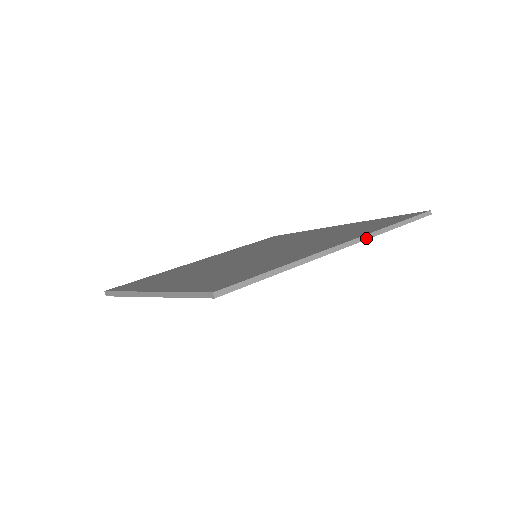
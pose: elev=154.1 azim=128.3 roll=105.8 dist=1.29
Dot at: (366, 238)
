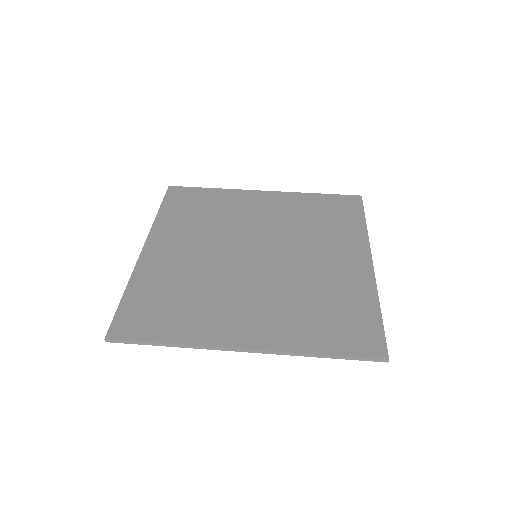
Dot at: (276, 353)
